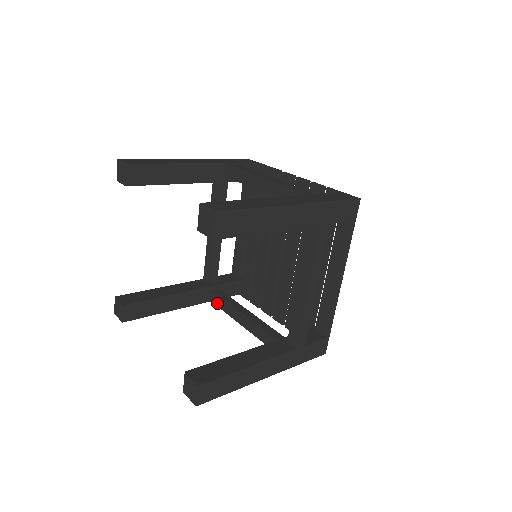
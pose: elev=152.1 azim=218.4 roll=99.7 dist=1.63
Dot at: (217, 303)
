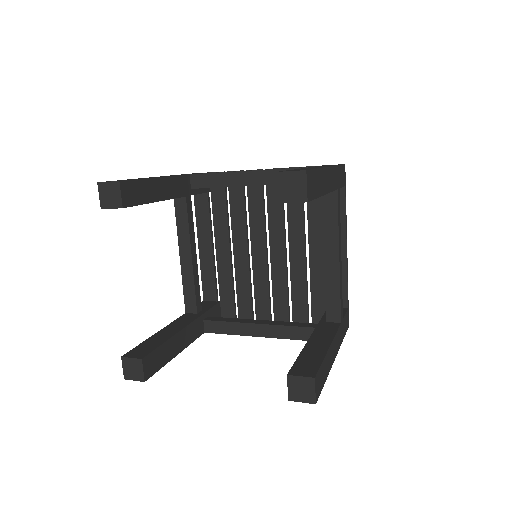
Dot at: (215, 330)
